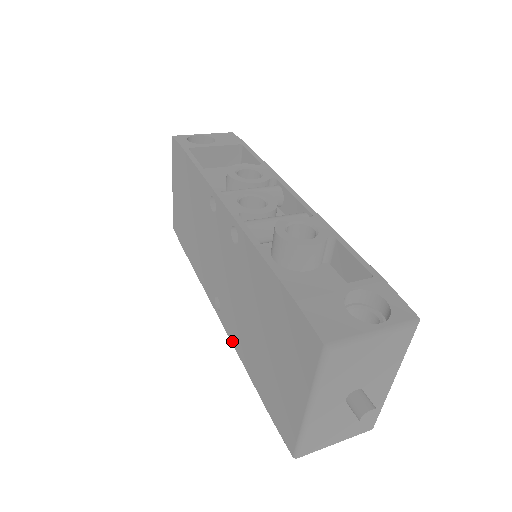
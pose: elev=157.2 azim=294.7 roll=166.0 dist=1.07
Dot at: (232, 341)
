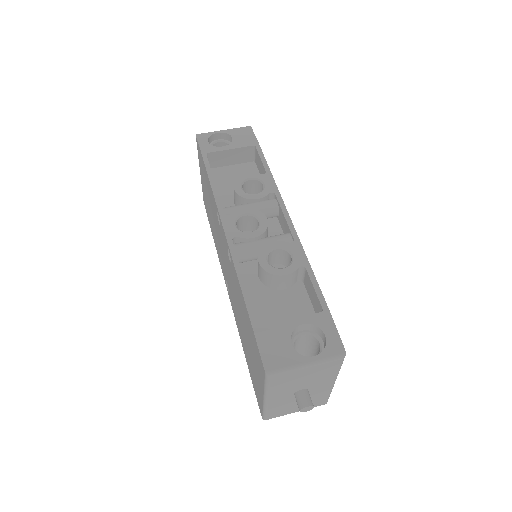
Dot at: (235, 320)
